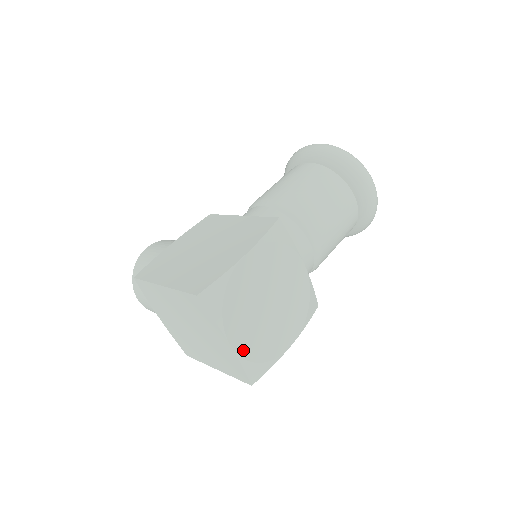
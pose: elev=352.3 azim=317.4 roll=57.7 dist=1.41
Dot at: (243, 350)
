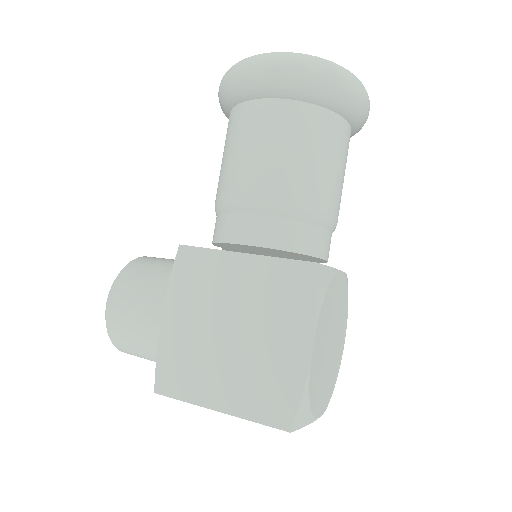
Dot at: (326, 402)
